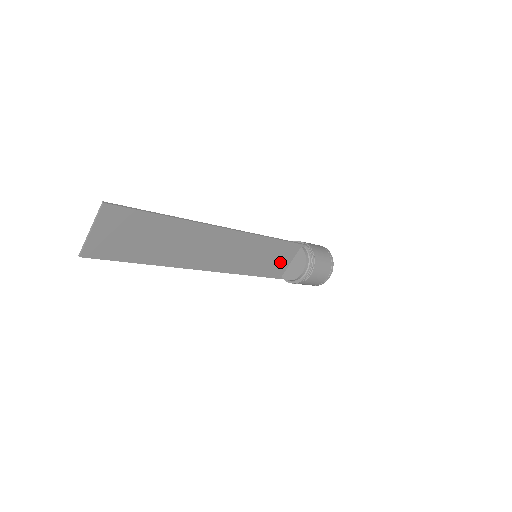
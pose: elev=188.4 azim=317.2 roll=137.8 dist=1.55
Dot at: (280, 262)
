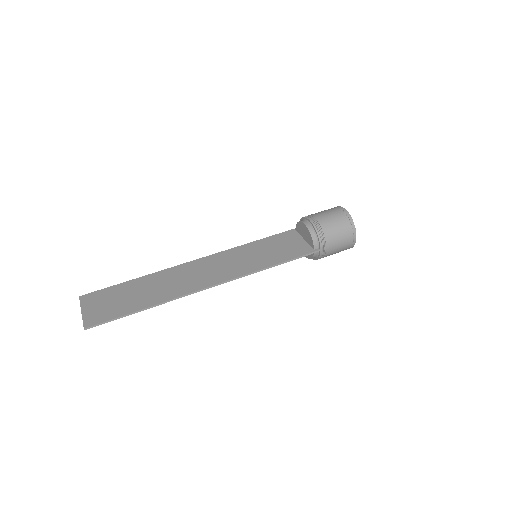
Dot at: (289, 244)
